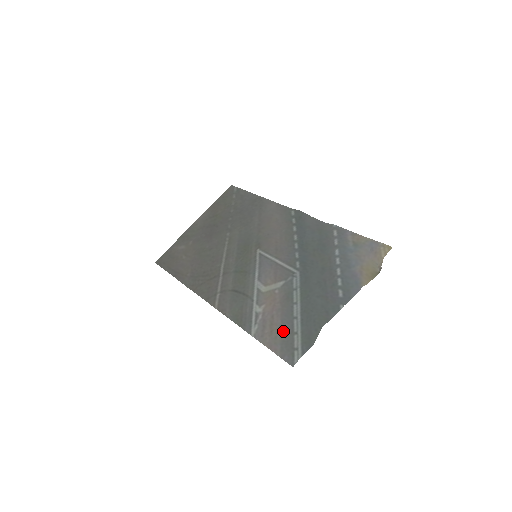
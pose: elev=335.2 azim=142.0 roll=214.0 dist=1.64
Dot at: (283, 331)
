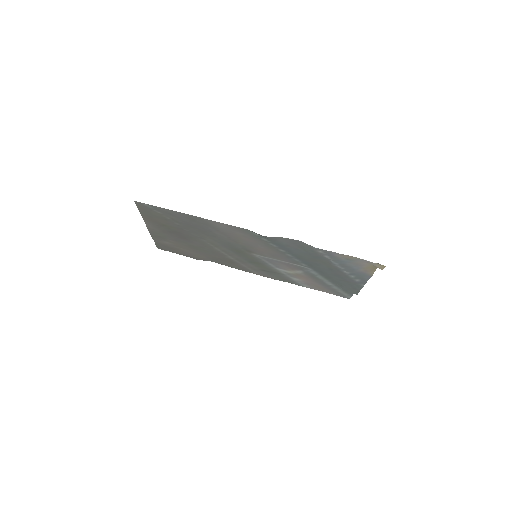
Dot at: (328, 289)
